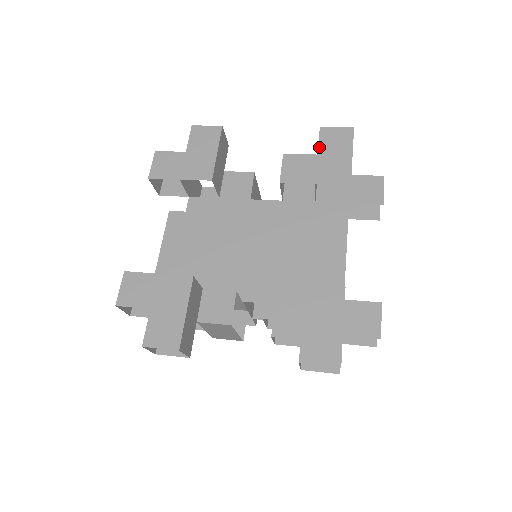
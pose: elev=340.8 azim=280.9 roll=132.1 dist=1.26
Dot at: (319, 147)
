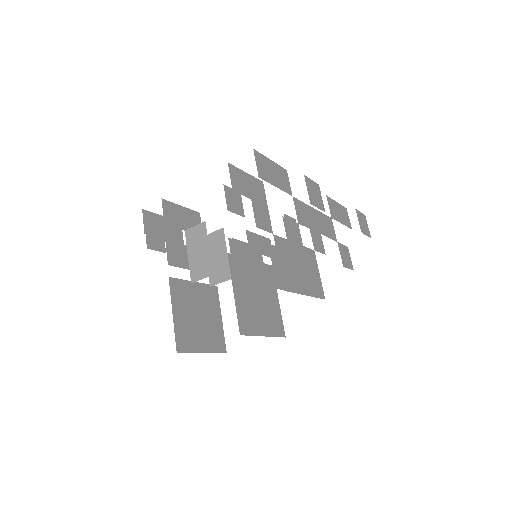
Dot at: occluded
